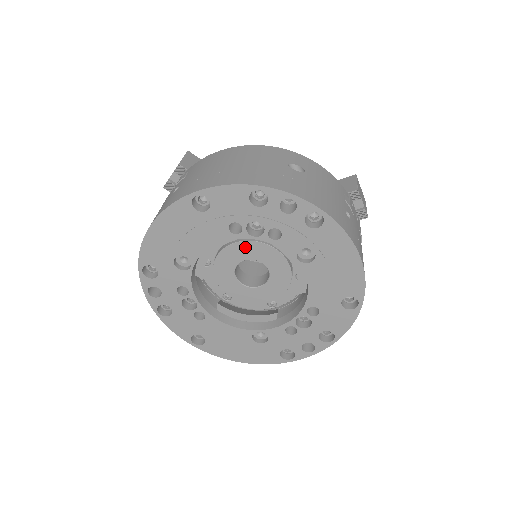
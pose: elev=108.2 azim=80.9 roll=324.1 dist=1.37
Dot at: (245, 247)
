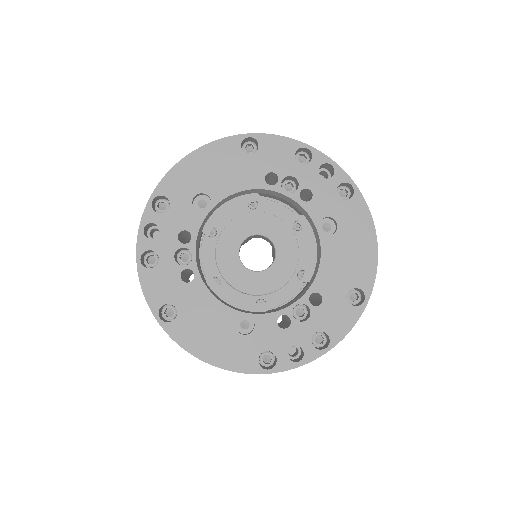
Dot at: (262, 219)
